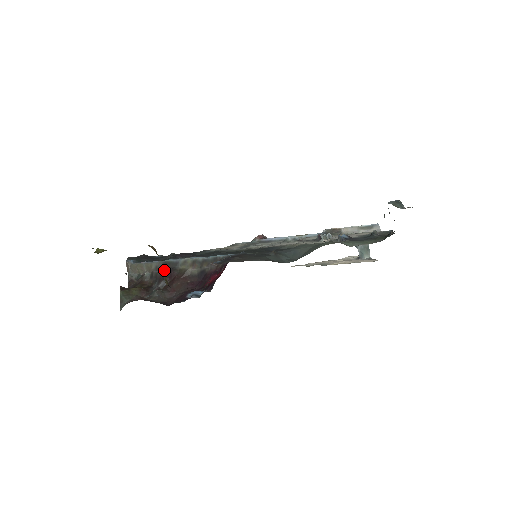
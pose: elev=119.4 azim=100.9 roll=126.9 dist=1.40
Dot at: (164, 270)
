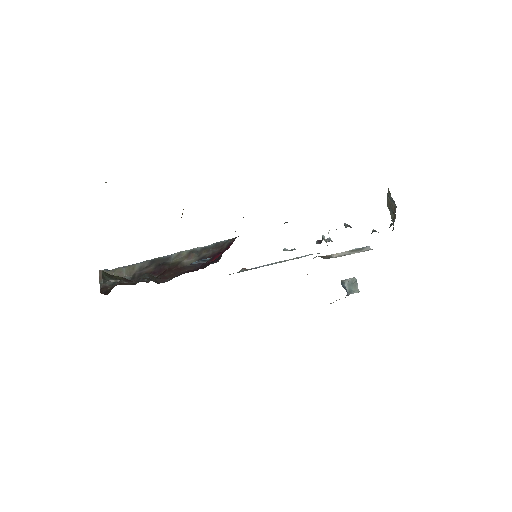
Dot at: (151, 267)
